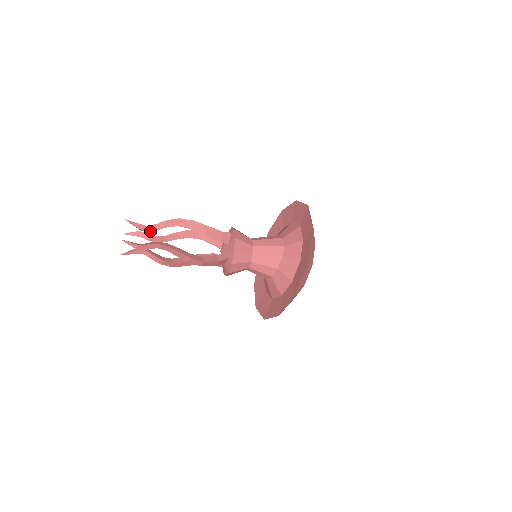
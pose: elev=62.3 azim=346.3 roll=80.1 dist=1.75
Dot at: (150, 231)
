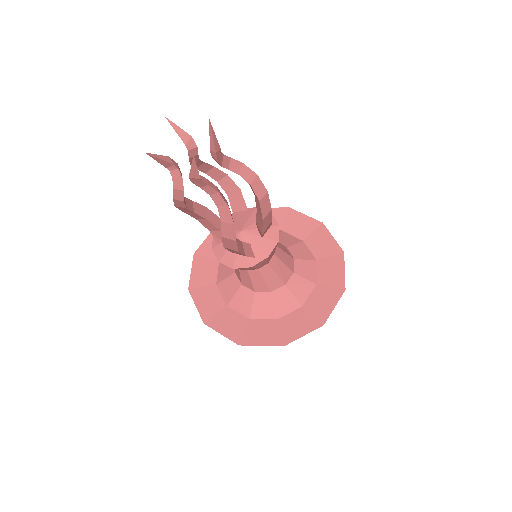
Dot at: (220, 164)
